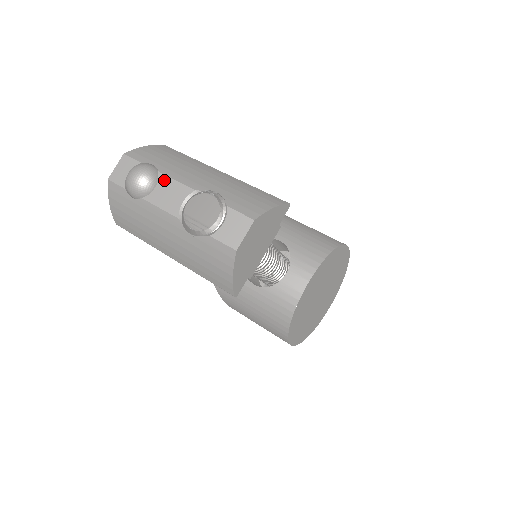
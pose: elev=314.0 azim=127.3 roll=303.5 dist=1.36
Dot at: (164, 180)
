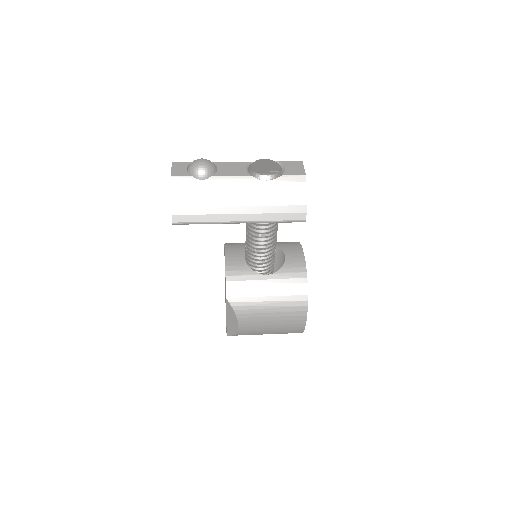
Dot at: (221, 164)
